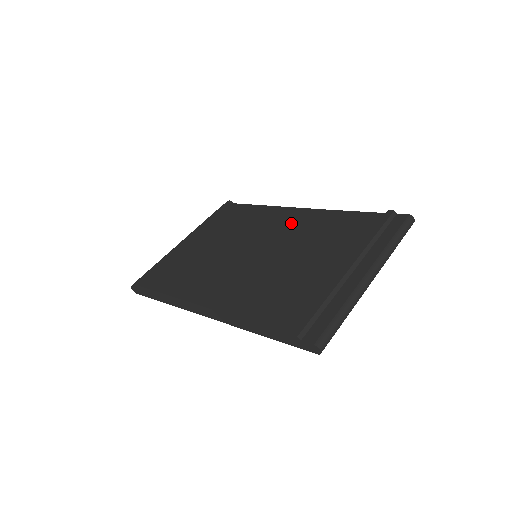
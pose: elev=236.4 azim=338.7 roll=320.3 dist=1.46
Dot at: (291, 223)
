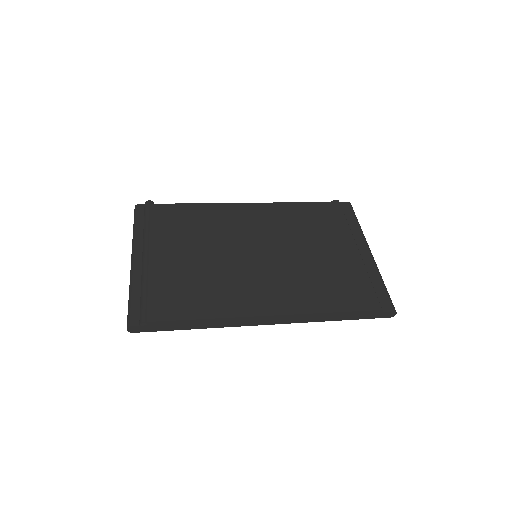
Dot at: (263, 219)
